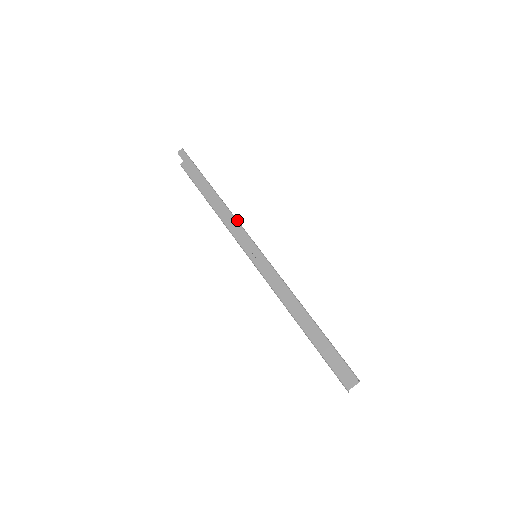
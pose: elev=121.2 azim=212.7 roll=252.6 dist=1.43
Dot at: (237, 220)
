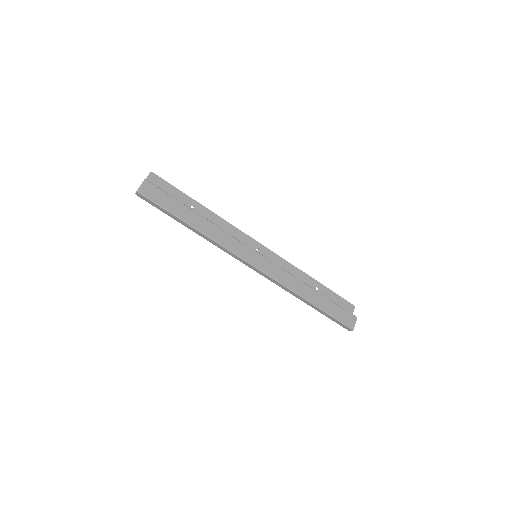
Dot at: (227, 249)
